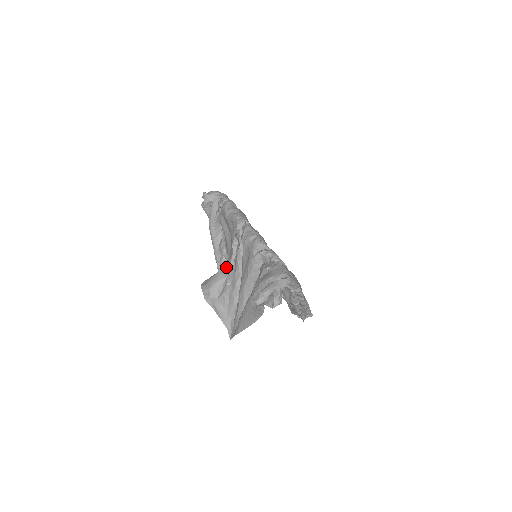
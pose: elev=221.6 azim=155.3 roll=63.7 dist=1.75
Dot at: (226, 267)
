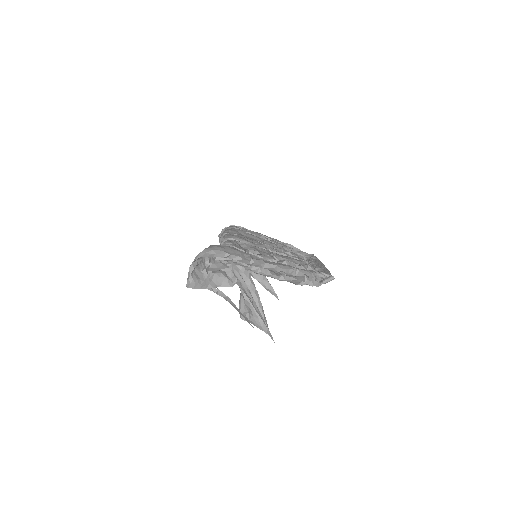
Dot at: occluded
